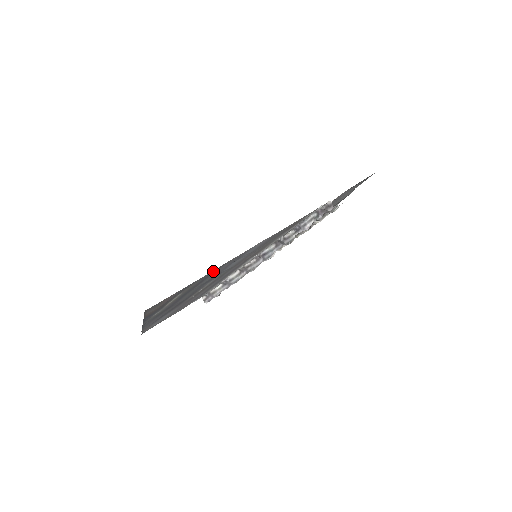
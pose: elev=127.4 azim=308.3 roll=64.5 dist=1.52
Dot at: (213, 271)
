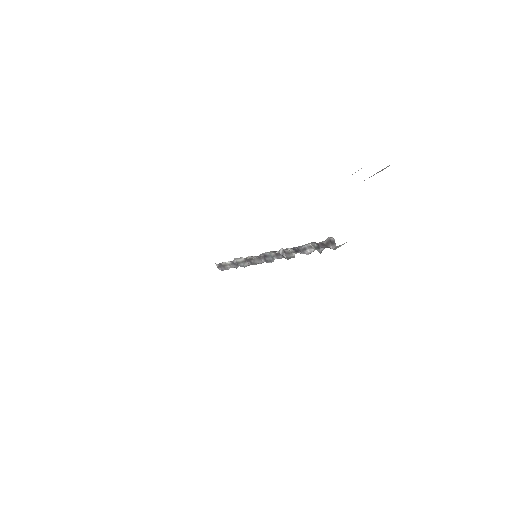
Dot at: occluded
